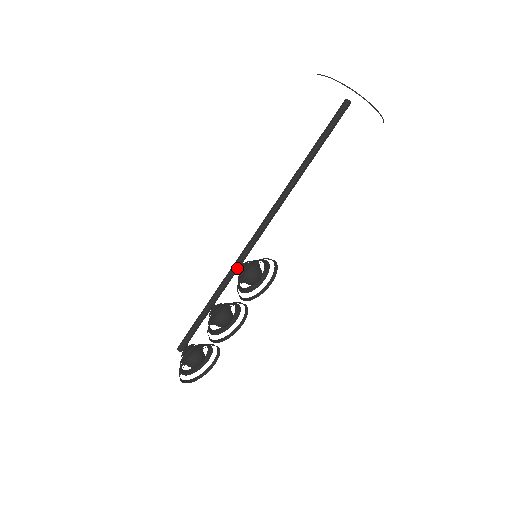
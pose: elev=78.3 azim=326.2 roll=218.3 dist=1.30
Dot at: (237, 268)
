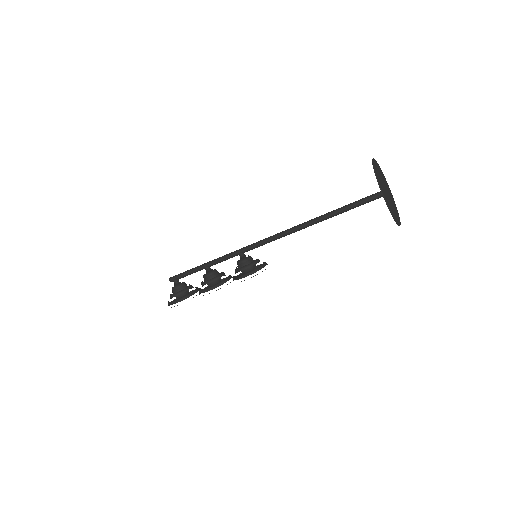
Dot at: occluded
